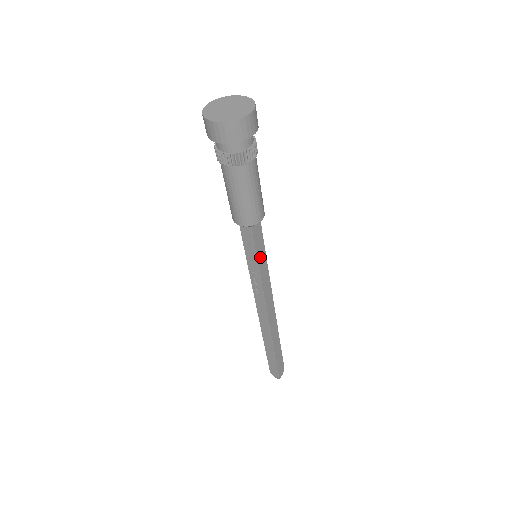
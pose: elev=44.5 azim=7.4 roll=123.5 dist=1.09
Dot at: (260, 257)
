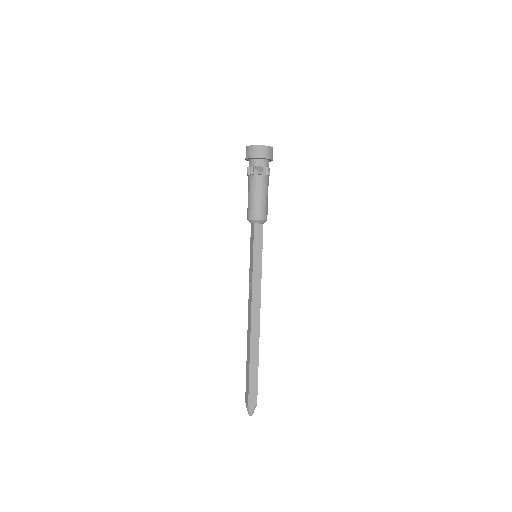
Dot at: (256, 254)
